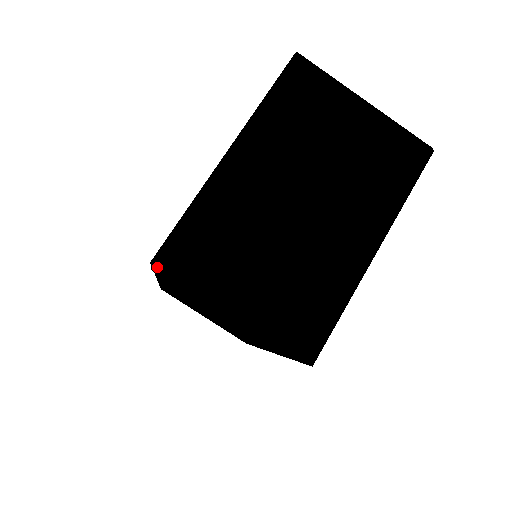
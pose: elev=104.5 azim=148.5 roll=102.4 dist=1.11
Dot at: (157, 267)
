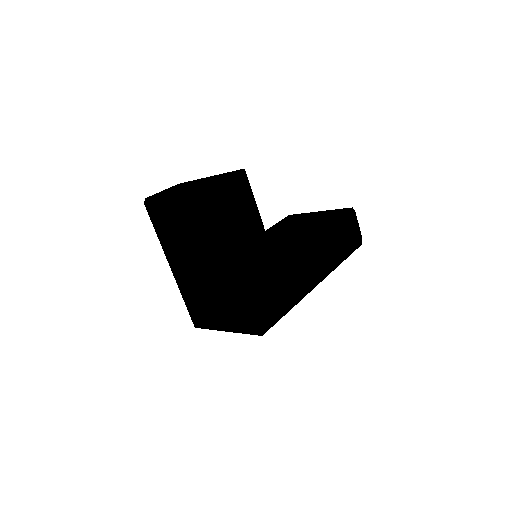
Dot at: (198, 327)
